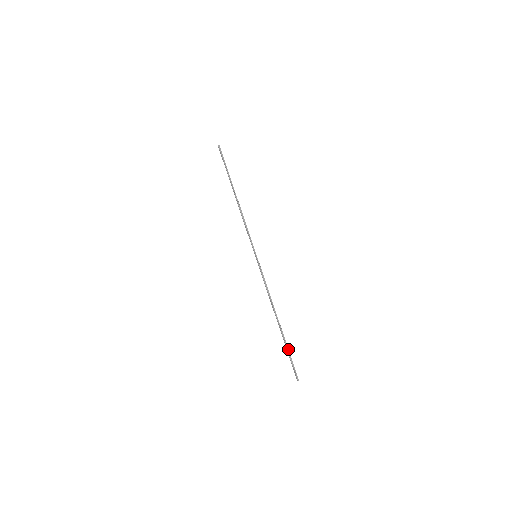
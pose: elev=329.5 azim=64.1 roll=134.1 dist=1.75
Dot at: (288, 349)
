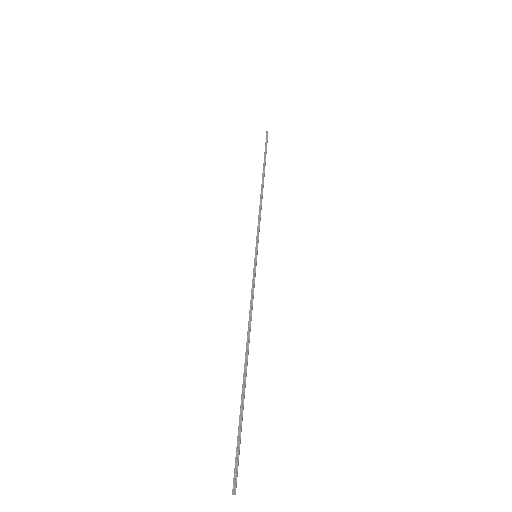
Dot at: (241, 418)
